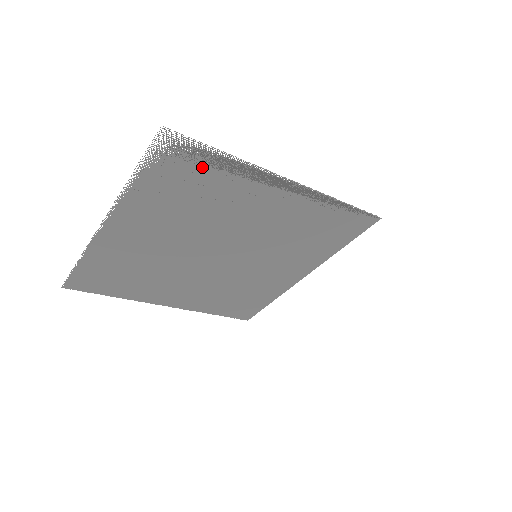
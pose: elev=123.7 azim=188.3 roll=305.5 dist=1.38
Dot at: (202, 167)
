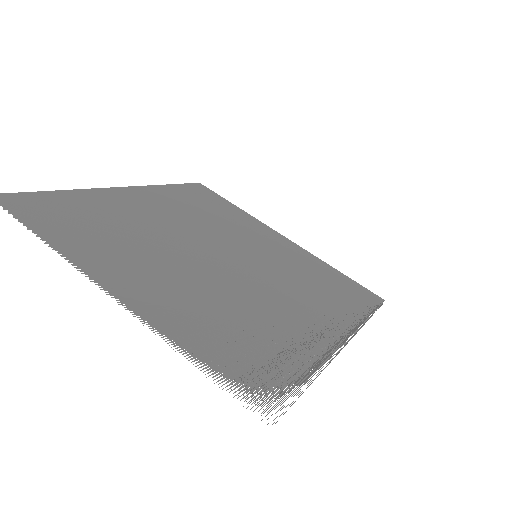
Dot at: (276, 366)
